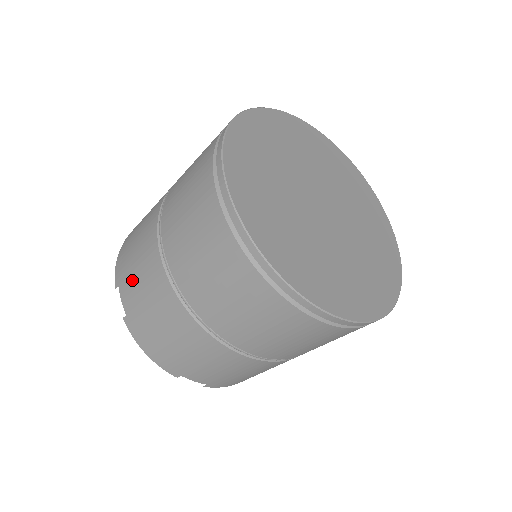
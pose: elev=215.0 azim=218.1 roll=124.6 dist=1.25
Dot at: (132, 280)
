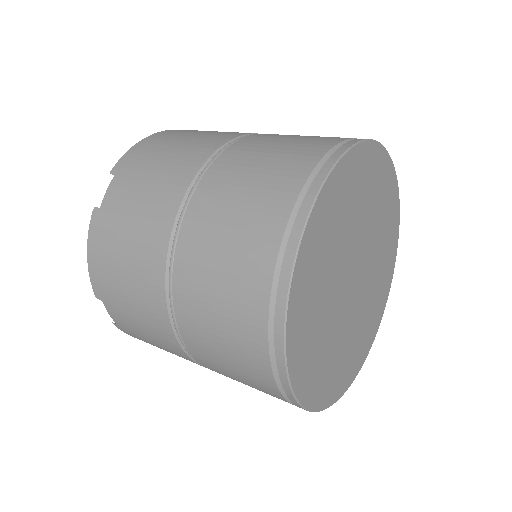
Dot at: occluded
